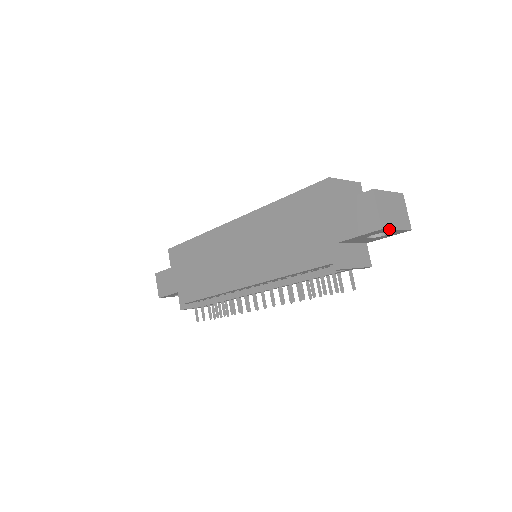
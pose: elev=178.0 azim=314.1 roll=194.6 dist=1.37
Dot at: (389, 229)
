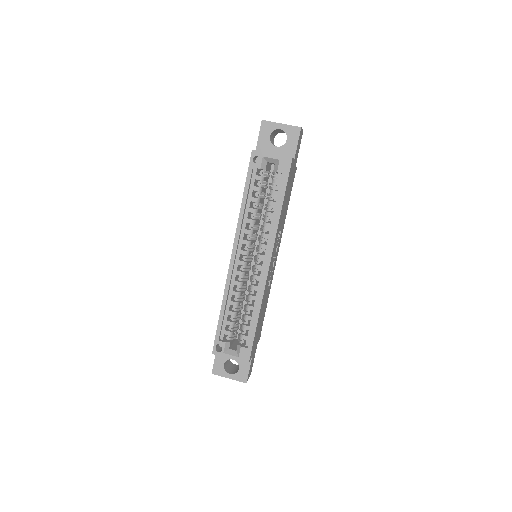
Dot at: occluded
